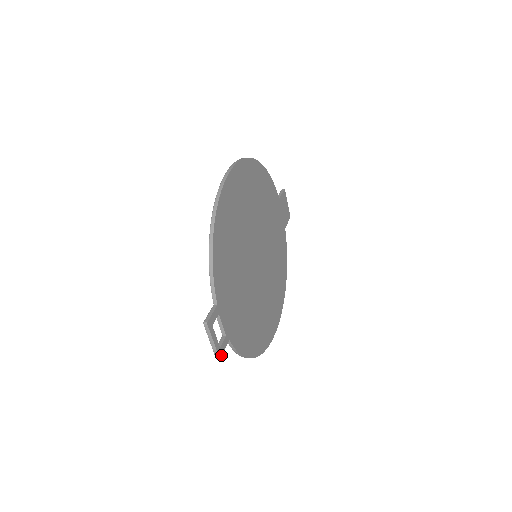
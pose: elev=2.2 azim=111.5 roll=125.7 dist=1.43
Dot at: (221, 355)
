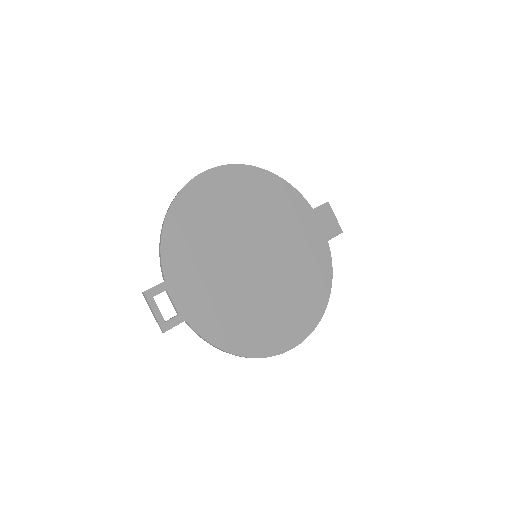
Dot at: (167, 330)
